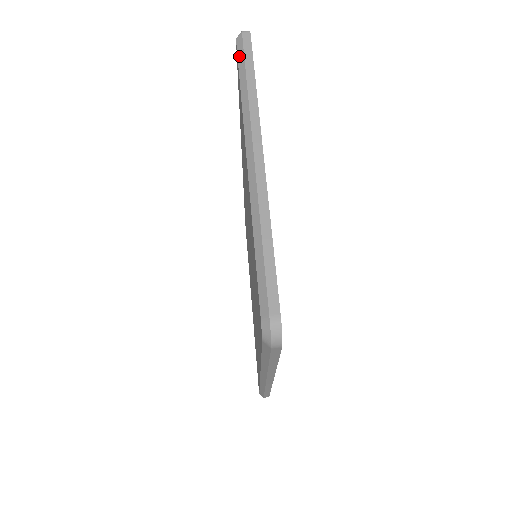
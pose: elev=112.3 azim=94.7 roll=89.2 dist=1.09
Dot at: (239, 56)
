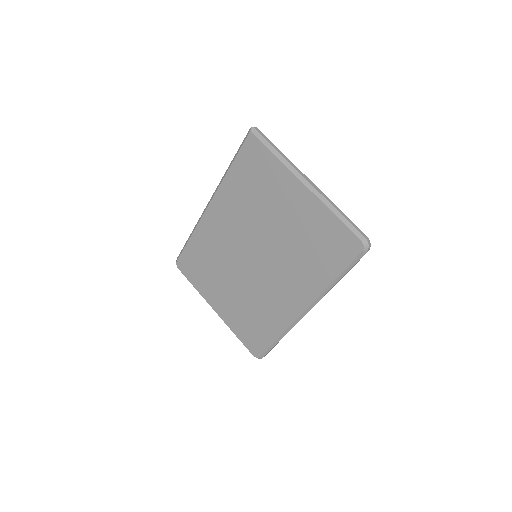
Dot at: (261, 139)
